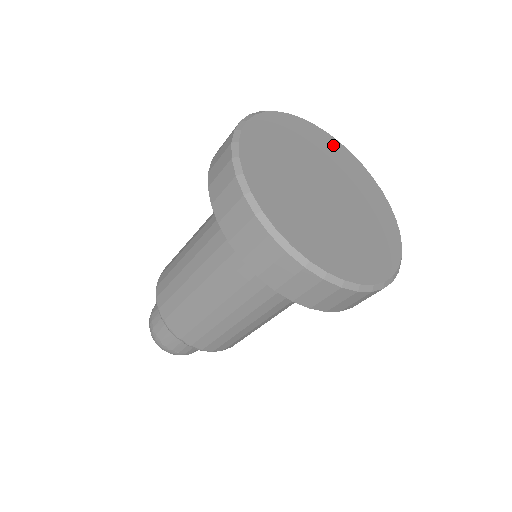
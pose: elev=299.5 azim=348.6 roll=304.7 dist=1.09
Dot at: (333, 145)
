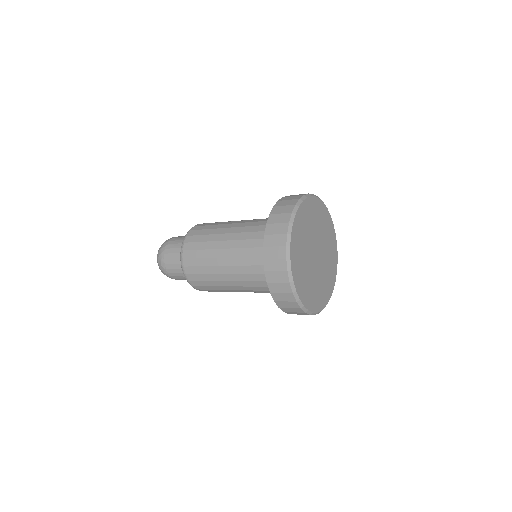
Dot at: (334, 264)
